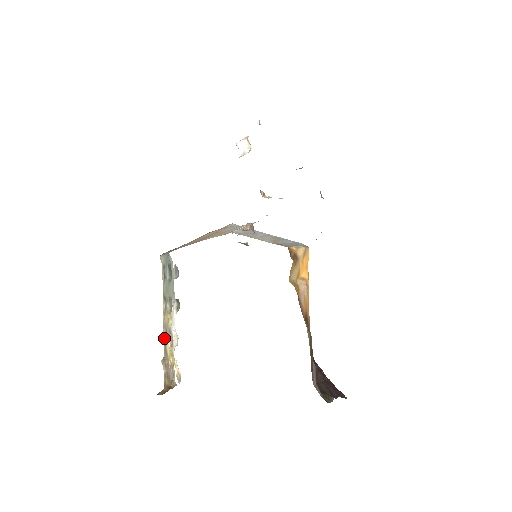
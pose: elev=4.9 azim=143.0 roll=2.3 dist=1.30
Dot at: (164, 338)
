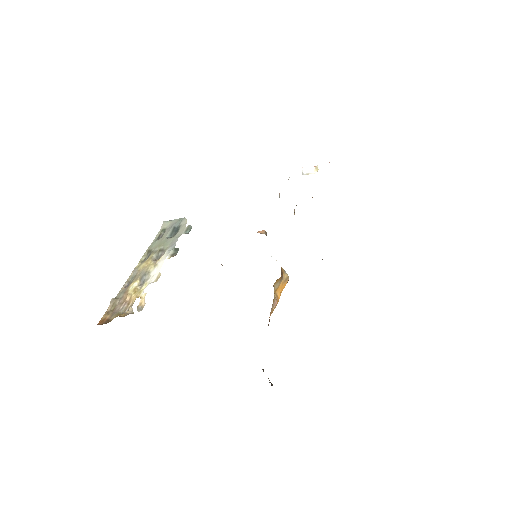
Dot at: (127, 282)
